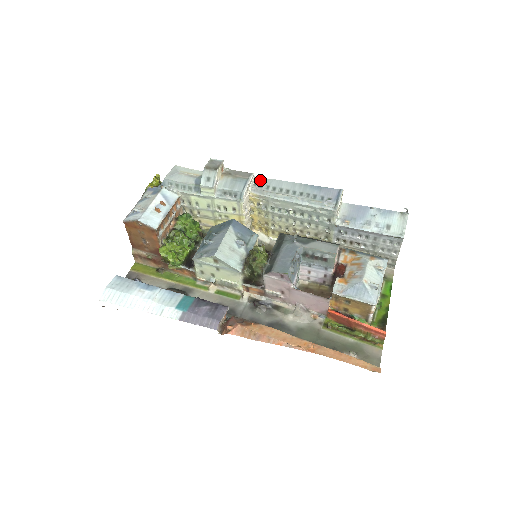
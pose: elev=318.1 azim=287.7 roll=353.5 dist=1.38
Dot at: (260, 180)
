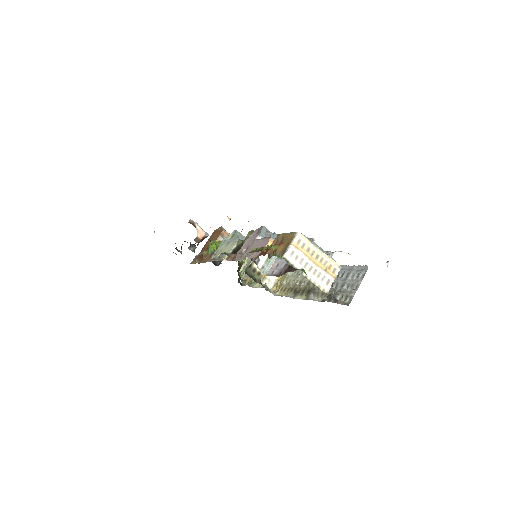
Dot at: occluded
